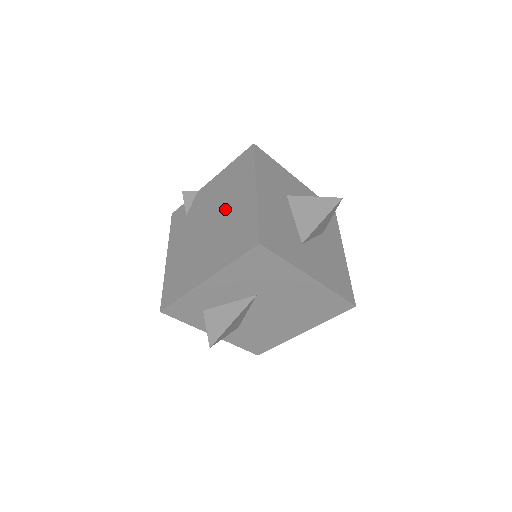
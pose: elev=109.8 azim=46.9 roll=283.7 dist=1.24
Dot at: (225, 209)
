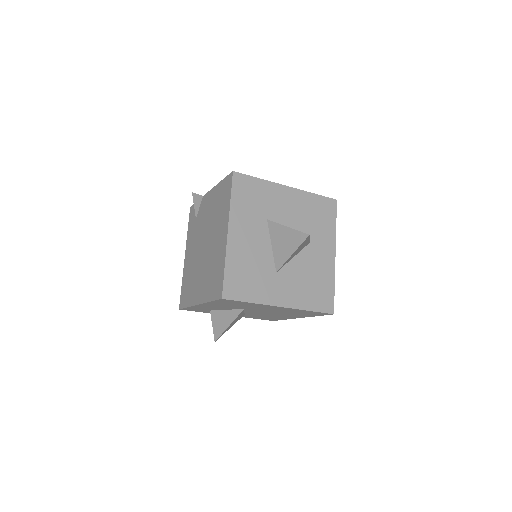
Dot at: (212, 238)
